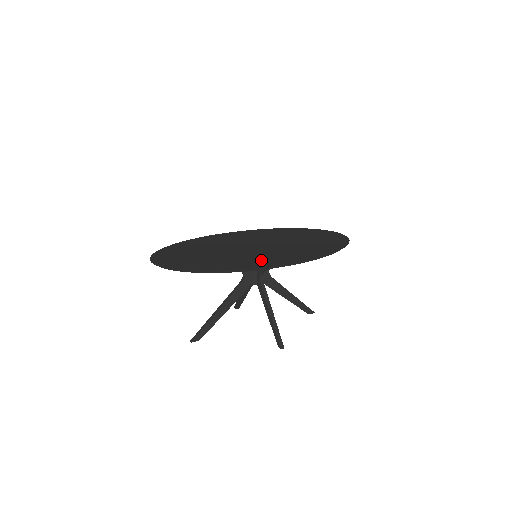
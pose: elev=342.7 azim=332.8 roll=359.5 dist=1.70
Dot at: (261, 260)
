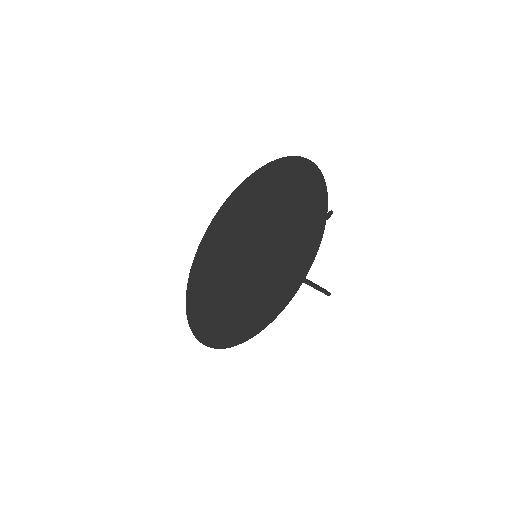
Dot at: (269, 295)
